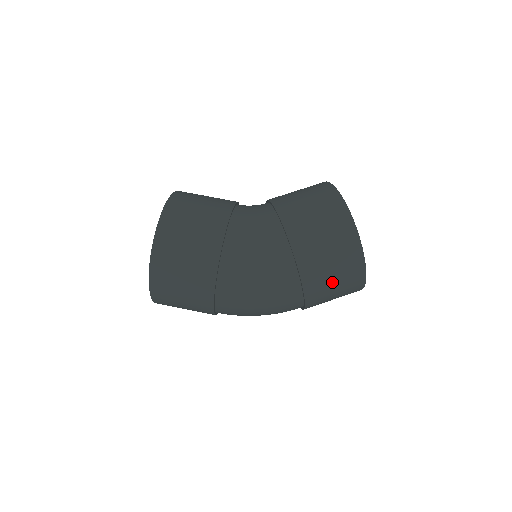
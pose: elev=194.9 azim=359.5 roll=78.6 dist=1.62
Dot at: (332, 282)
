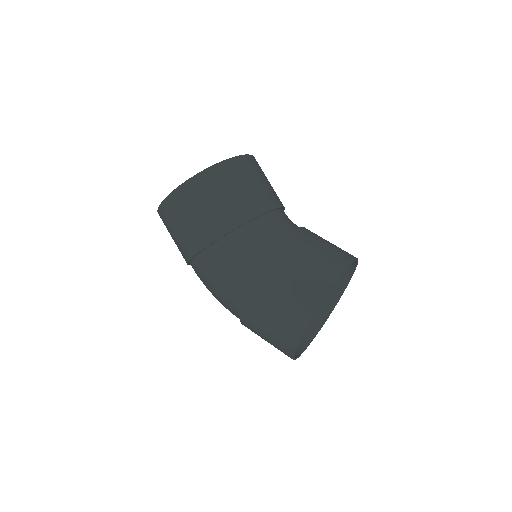
Dot at: occluded
